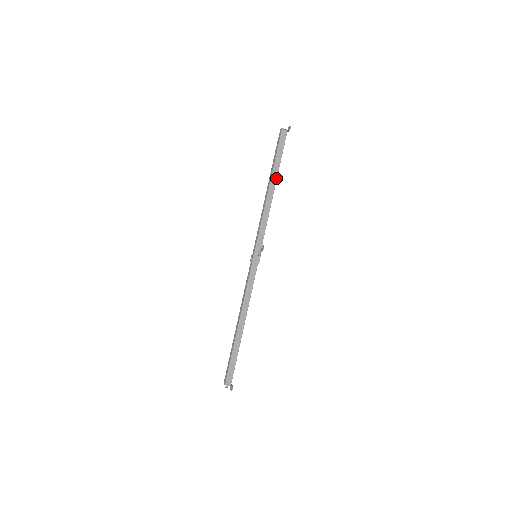
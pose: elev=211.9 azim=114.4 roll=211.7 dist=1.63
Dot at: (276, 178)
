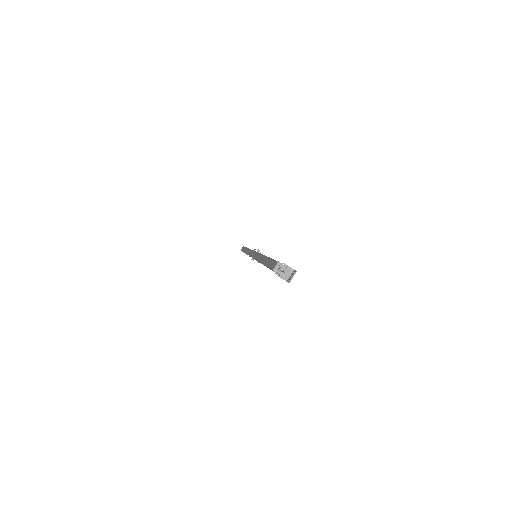
Dot at: occluded
